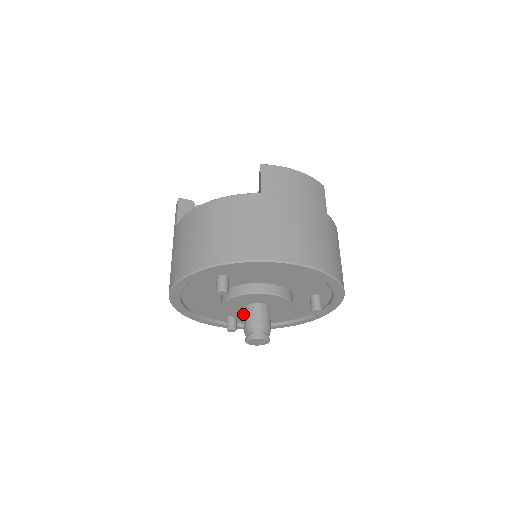
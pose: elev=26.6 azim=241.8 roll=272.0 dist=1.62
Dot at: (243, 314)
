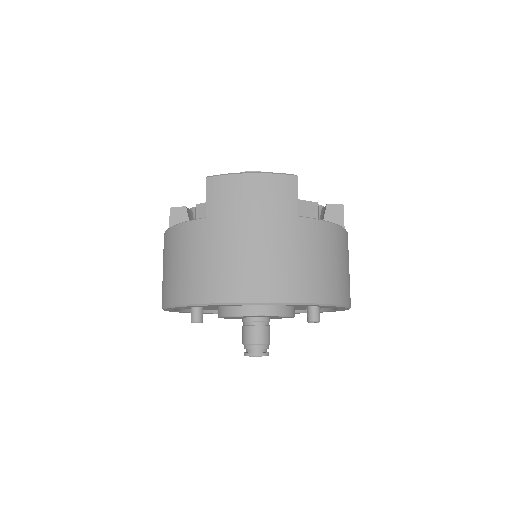
Dot at: occluded
